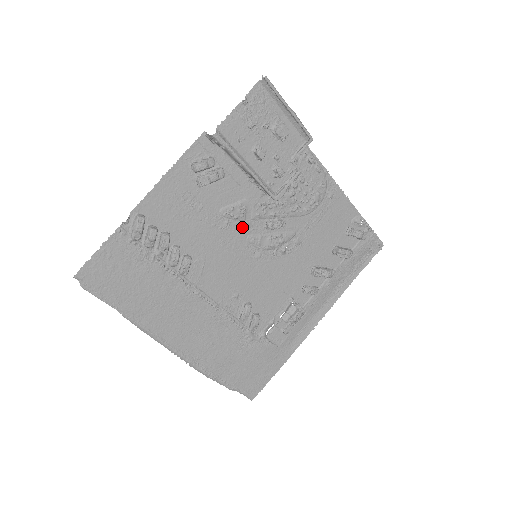
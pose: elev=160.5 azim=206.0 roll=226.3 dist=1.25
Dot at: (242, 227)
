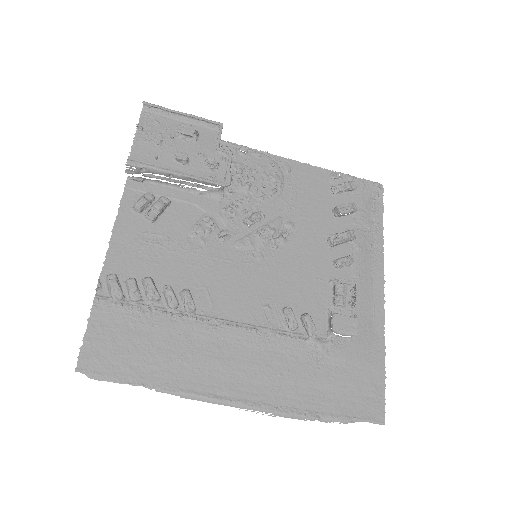
Dot at: (220, 236)
